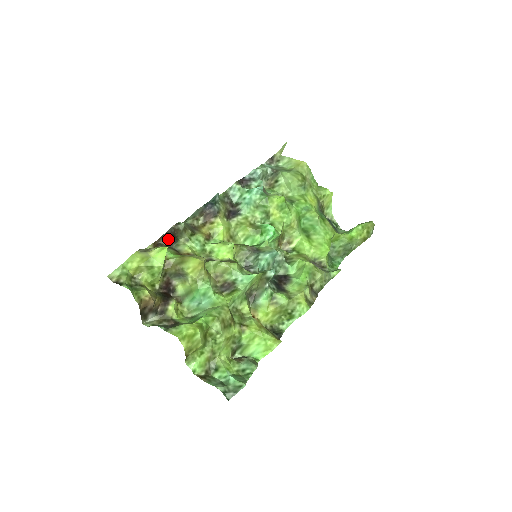
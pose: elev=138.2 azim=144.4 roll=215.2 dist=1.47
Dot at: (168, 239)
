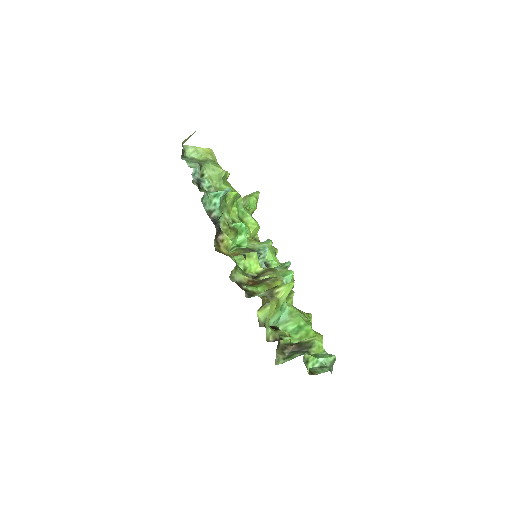
Dot at: occluded
